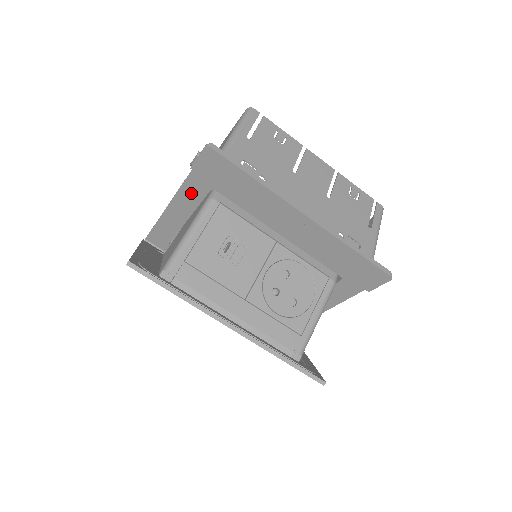
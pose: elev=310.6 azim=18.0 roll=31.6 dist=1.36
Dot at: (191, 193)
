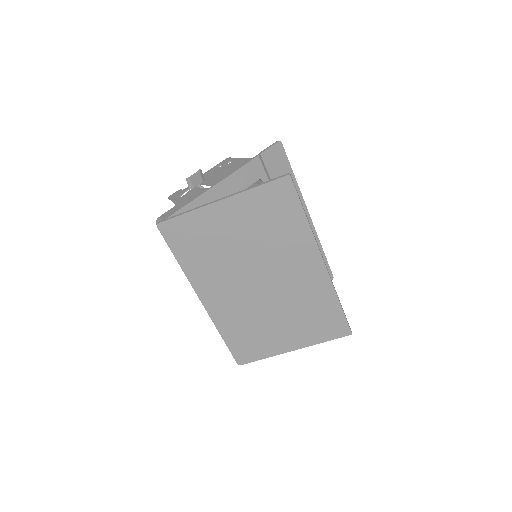
Dot at: (243, 178)
